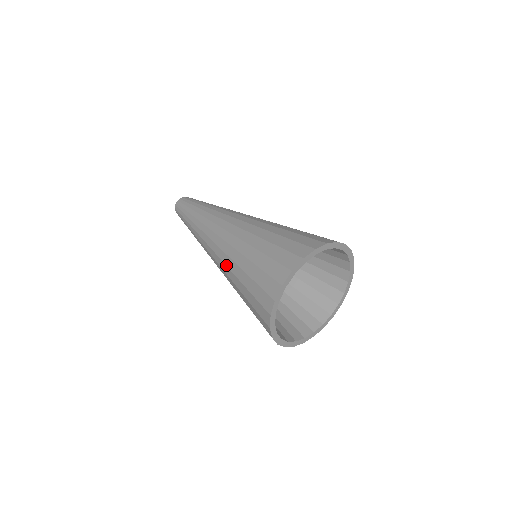
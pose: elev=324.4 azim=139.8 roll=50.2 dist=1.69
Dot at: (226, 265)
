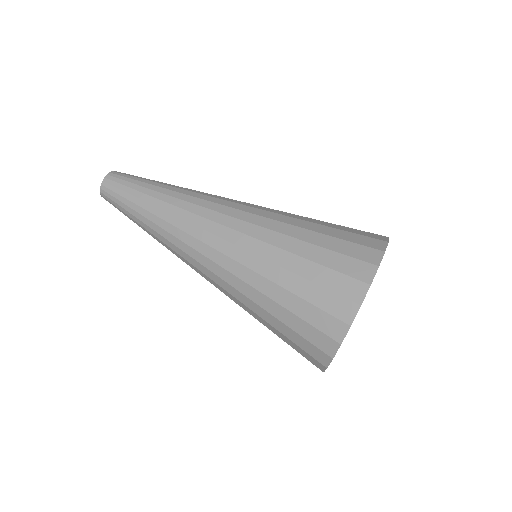
Dot at: occluded
